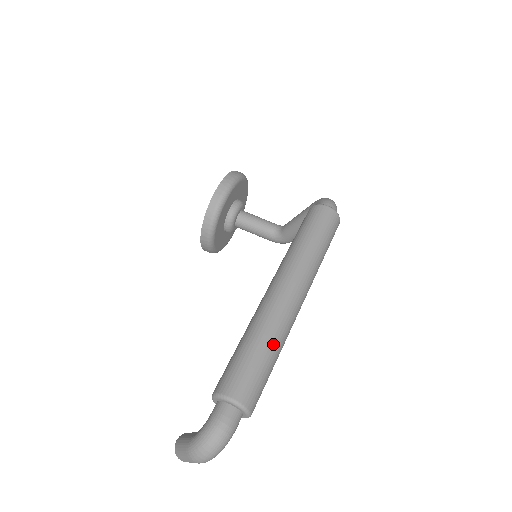
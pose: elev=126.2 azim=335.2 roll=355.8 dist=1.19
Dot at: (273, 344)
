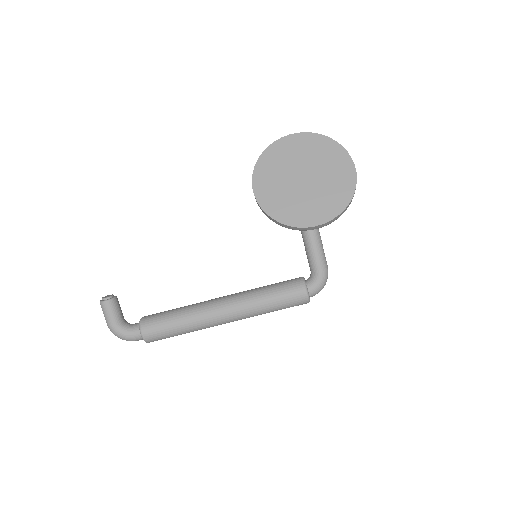
Dot at: occluded
